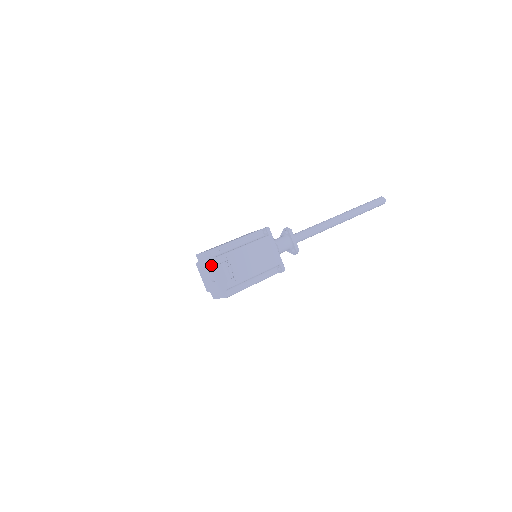
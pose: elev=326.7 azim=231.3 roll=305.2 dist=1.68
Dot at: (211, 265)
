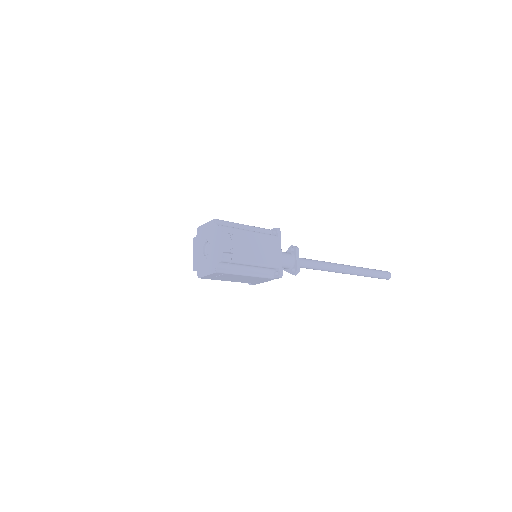
Dot at: (211, 236)
